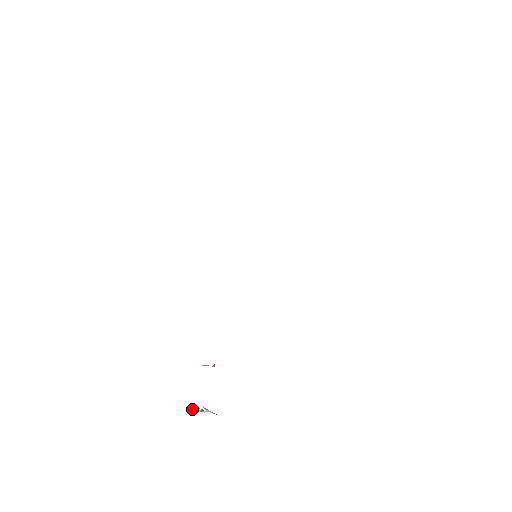
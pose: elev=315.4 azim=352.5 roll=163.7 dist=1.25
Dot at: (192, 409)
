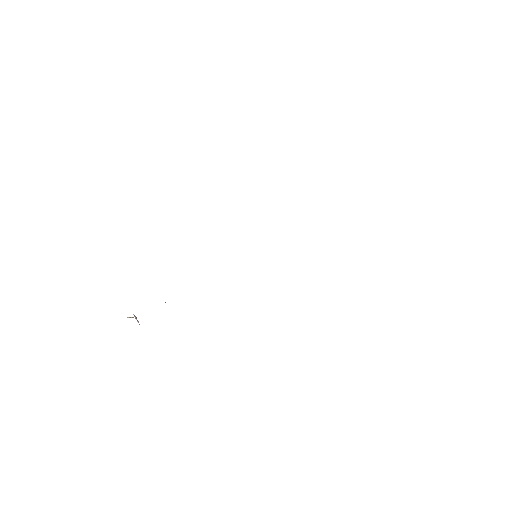
Dot at: occluded
